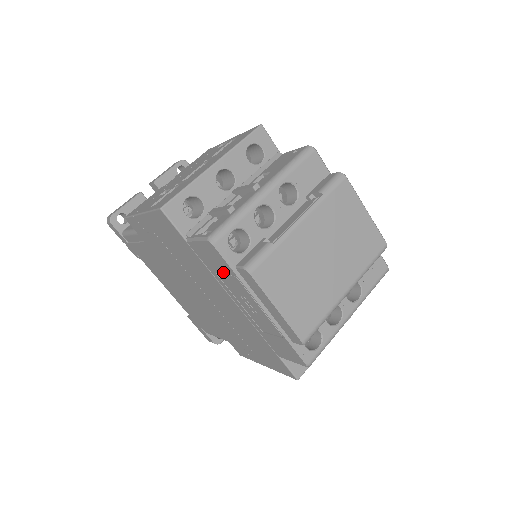
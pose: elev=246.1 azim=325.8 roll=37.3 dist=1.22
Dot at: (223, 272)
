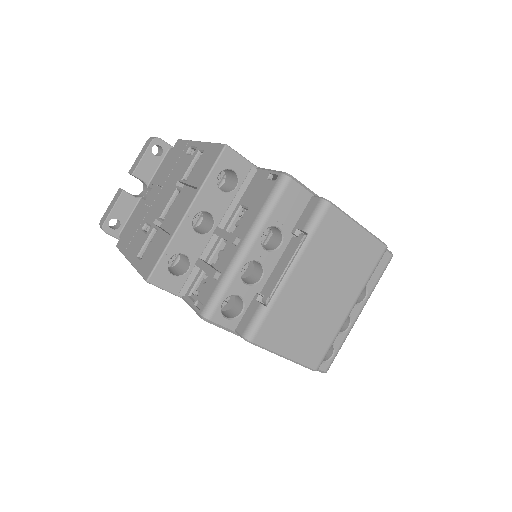
Dot at: occluded
